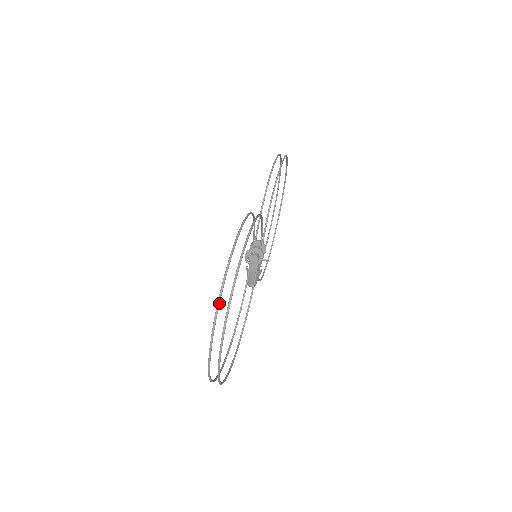
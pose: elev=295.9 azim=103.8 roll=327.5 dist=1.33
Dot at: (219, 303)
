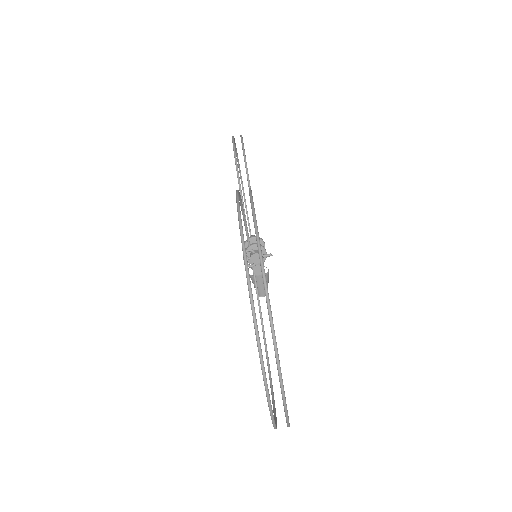
Dot at: (254, 308)
